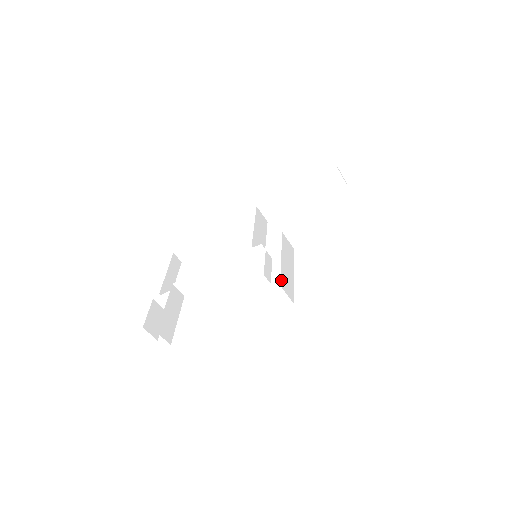
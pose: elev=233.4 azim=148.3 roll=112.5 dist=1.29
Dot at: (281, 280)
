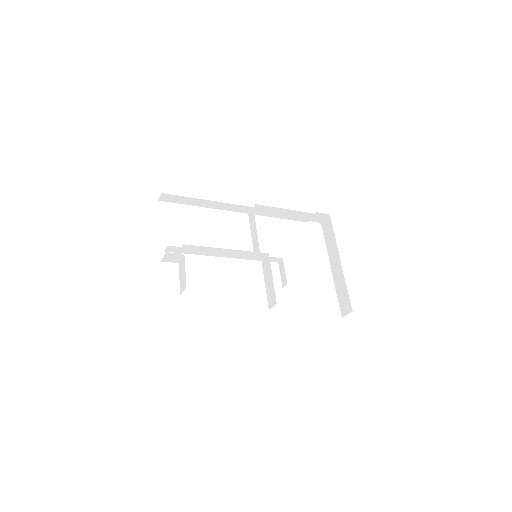
Dot at: occluded
